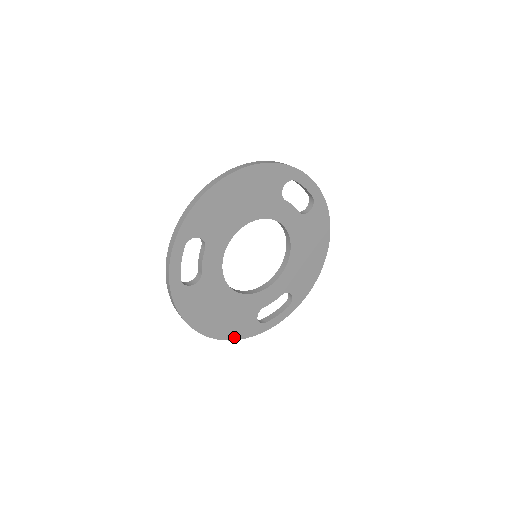
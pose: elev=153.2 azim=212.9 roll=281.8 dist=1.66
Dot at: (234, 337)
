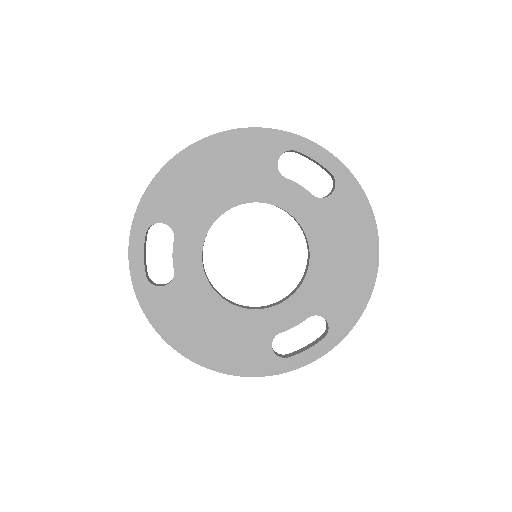
Dot at: (239, 371)
